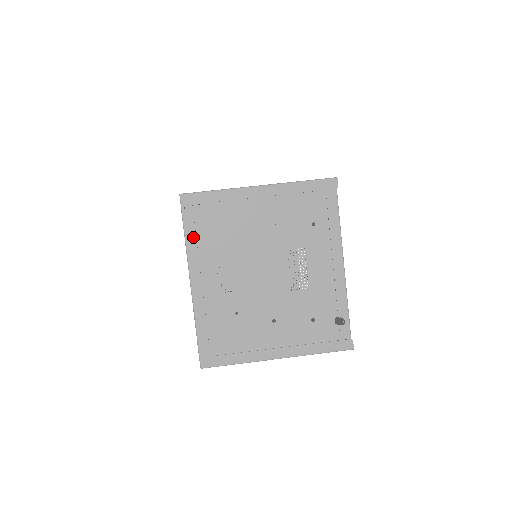
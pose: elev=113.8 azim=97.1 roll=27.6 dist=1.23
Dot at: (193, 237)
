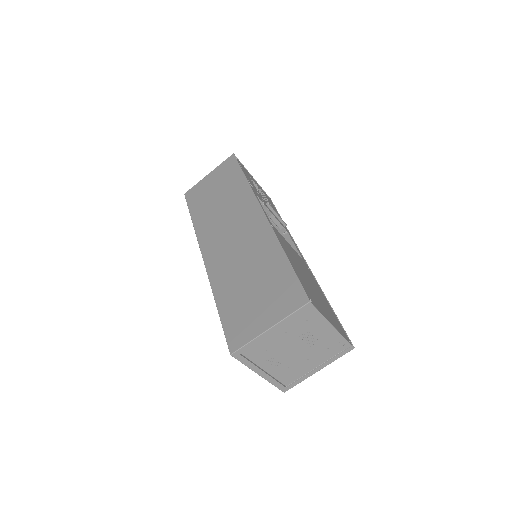
Dot at: (249, 363)
